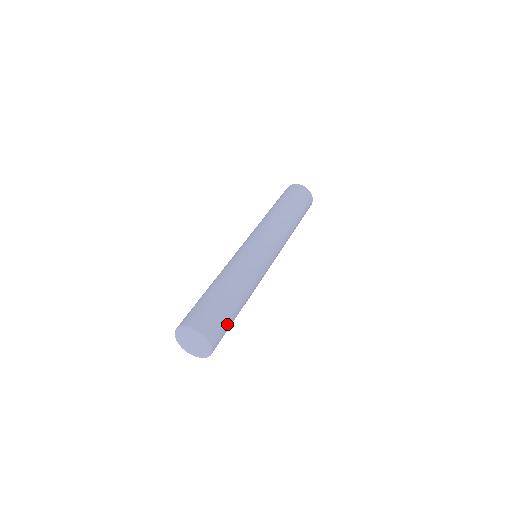
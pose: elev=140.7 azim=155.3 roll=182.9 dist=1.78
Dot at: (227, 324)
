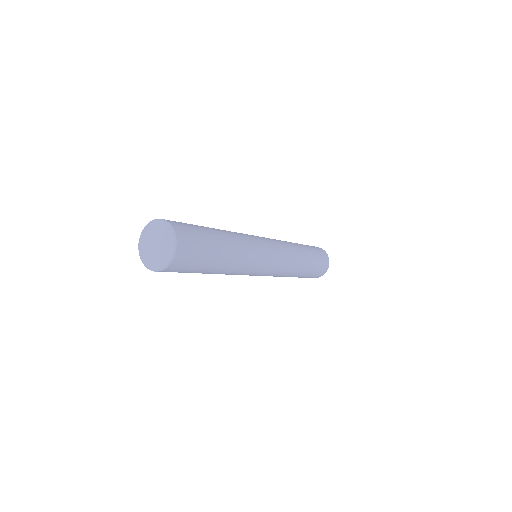
Dot at: (199, 262)
